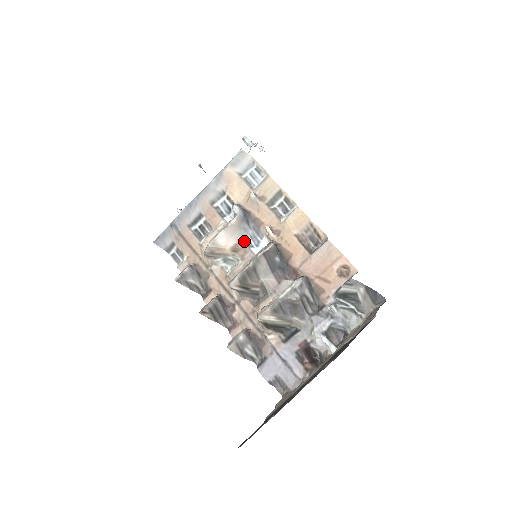
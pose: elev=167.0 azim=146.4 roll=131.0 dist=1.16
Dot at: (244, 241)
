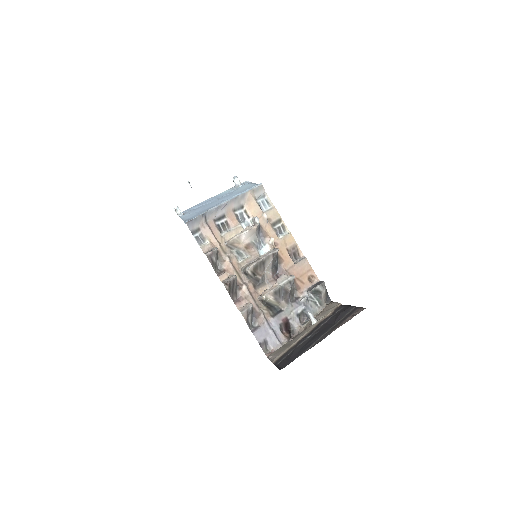
Dot at: (254, 243)
